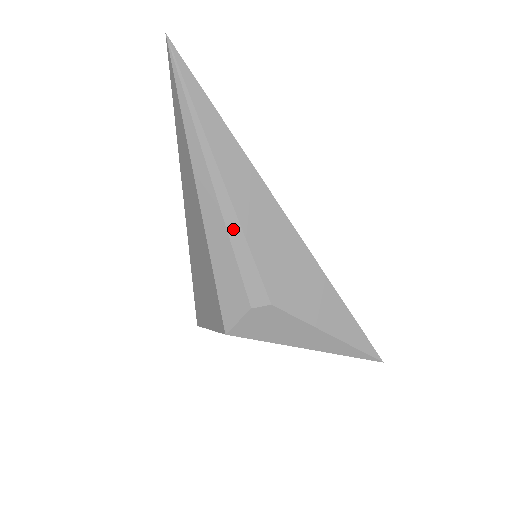
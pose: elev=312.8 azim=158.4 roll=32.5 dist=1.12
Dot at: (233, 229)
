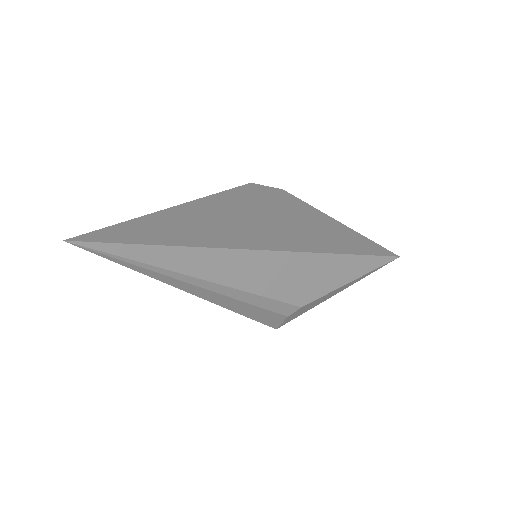
Dot at: (241, 296)
